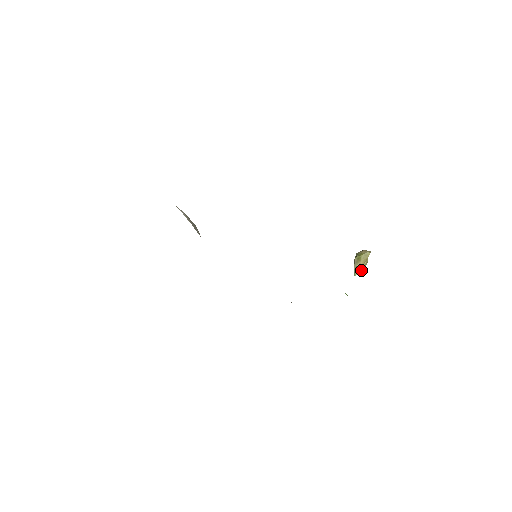
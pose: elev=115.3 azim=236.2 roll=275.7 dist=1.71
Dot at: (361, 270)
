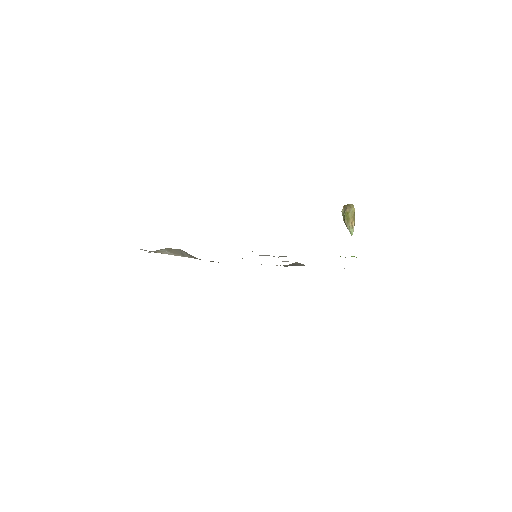
Dot at: occluded
